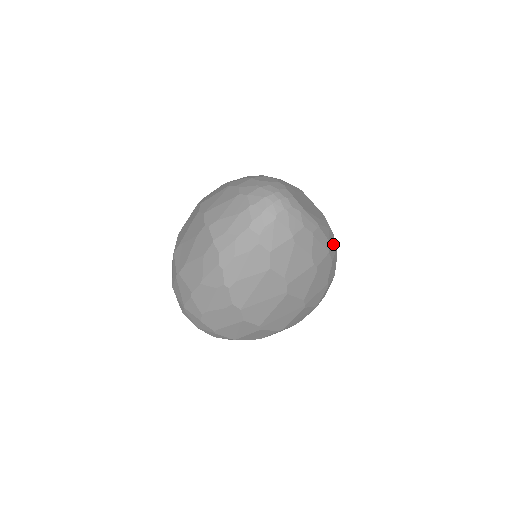
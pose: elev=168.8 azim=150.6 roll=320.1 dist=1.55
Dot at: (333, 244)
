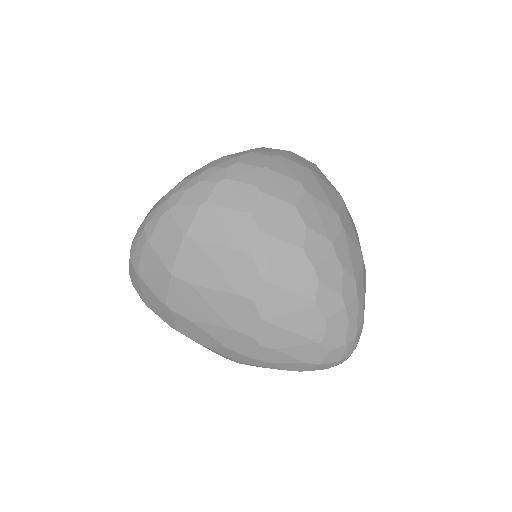
Dot at: occluded
